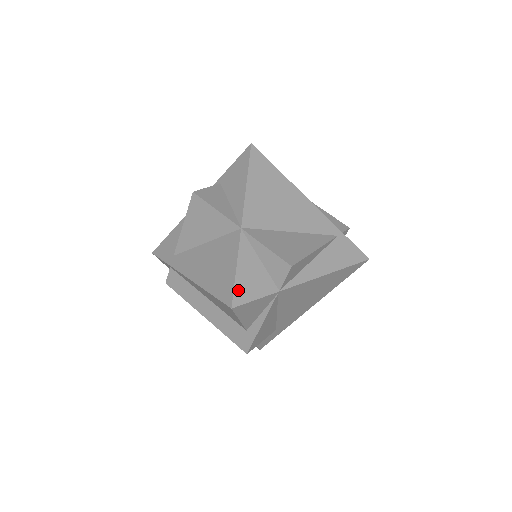
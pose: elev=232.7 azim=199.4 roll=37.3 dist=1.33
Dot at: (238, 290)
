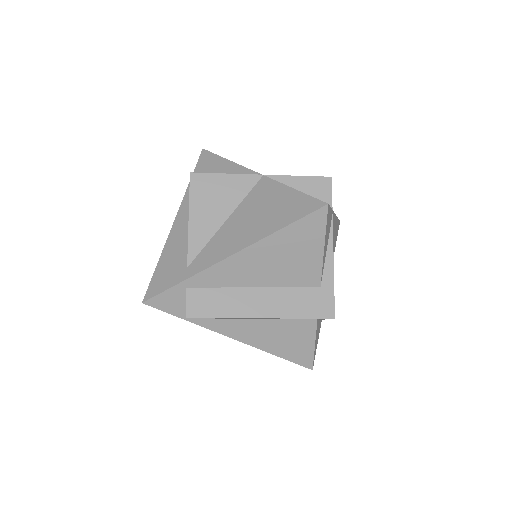
Dot at: (314, 198)
